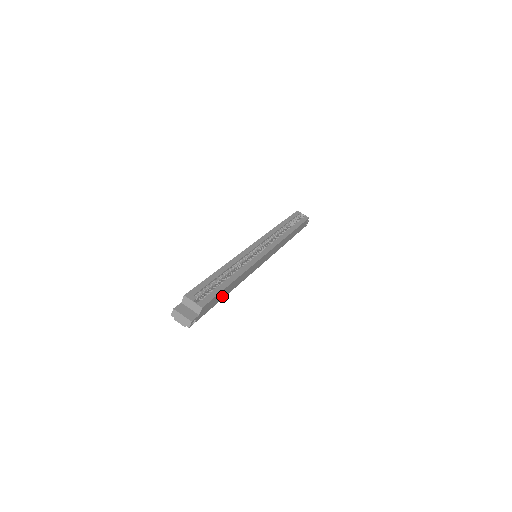
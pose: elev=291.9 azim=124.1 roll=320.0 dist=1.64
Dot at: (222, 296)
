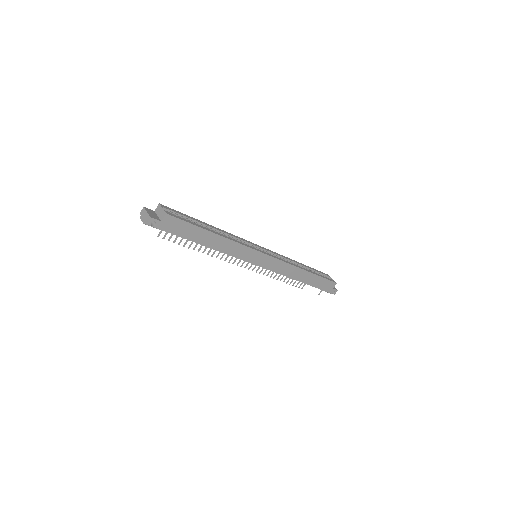
Dot at: (196, 237)
